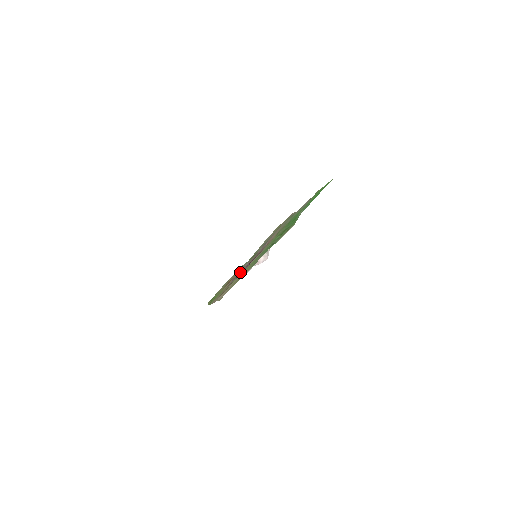
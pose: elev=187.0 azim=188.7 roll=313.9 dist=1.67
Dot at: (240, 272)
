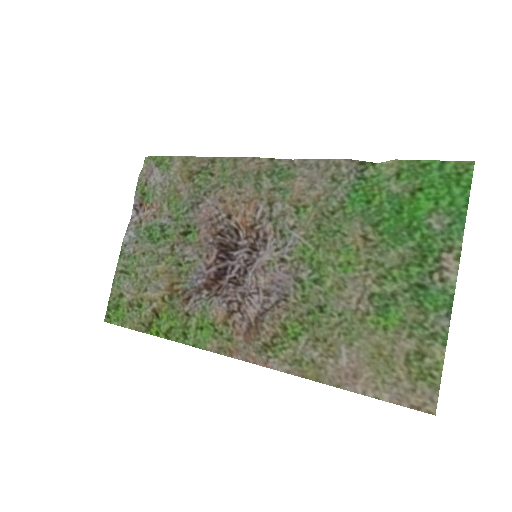
Dot at: (210, 277)
